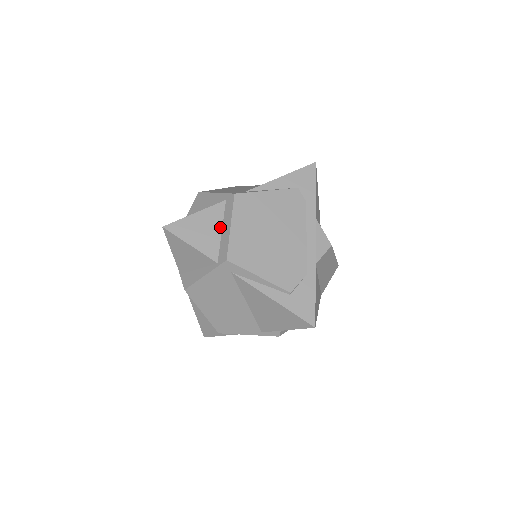
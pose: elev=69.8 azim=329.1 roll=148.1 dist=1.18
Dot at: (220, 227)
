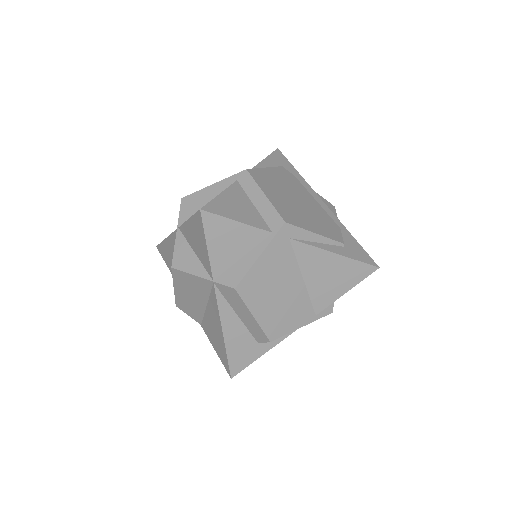
Dot at: (250, 202)
